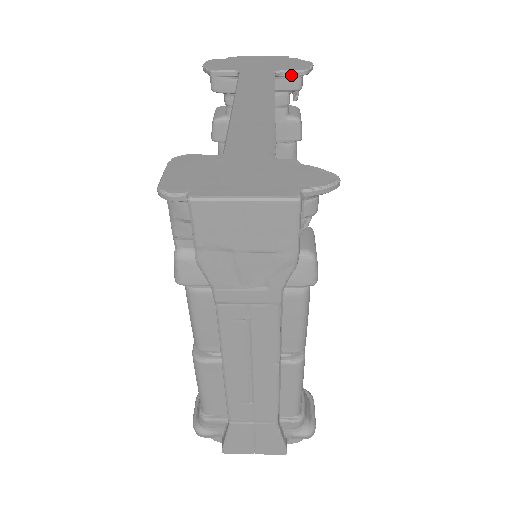
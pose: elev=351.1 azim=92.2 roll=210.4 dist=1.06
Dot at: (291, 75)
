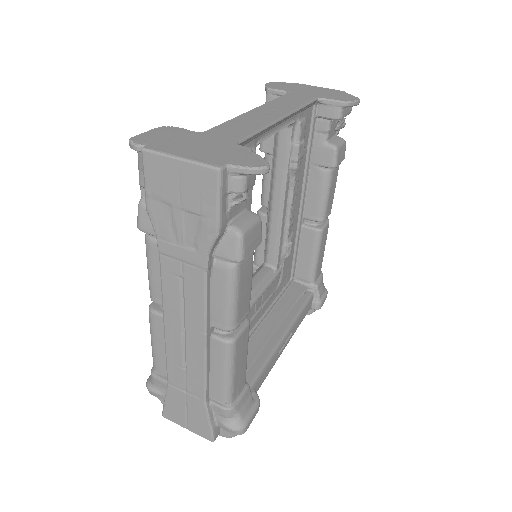
Dot at: (332, 104)
